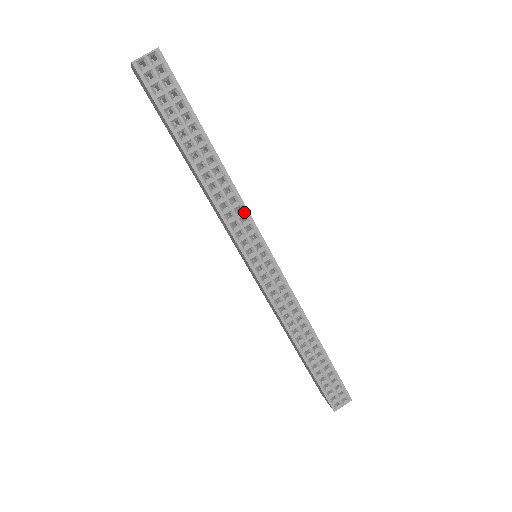
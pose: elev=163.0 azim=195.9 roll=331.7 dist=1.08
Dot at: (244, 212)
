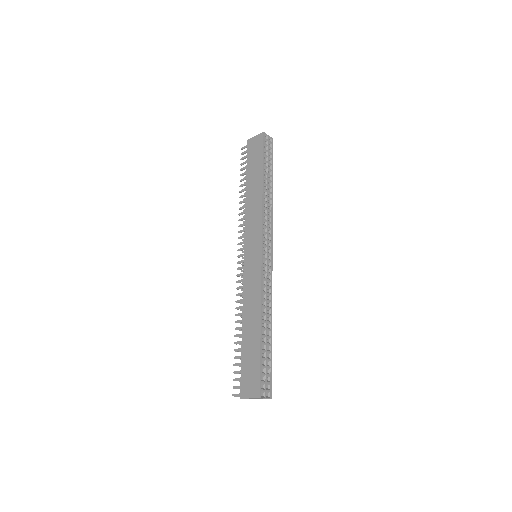
Dot at: (271, 222)
